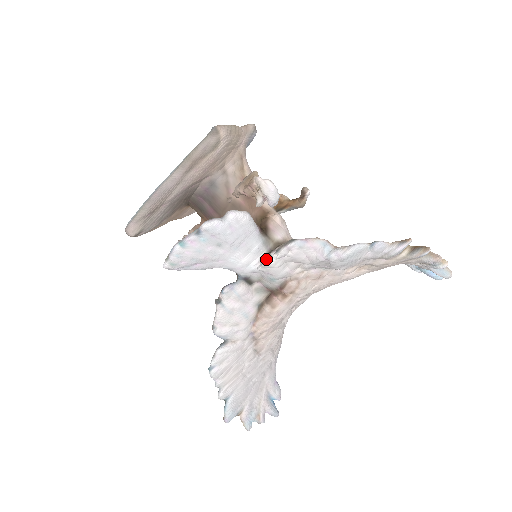
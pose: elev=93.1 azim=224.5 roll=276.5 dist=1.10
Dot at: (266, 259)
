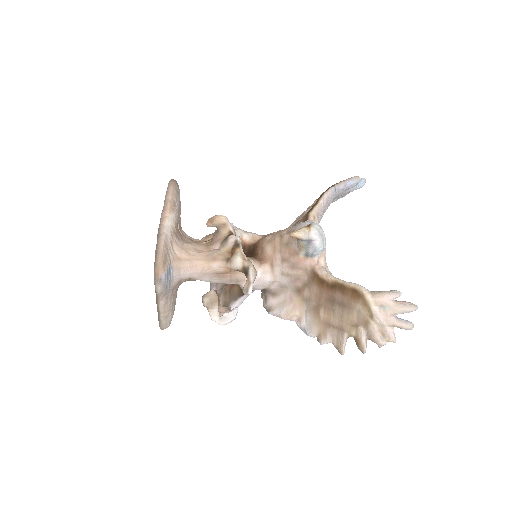
Dot at: occluded
